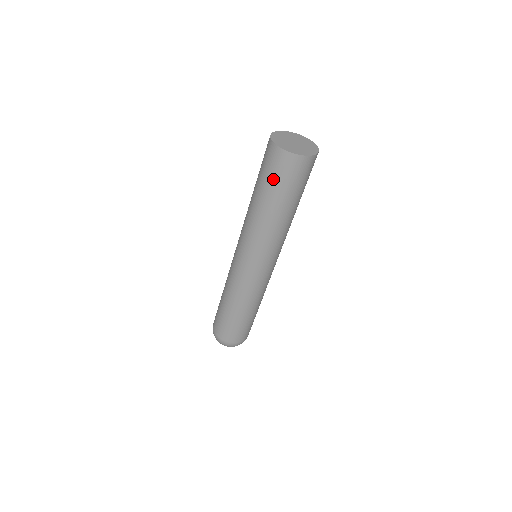
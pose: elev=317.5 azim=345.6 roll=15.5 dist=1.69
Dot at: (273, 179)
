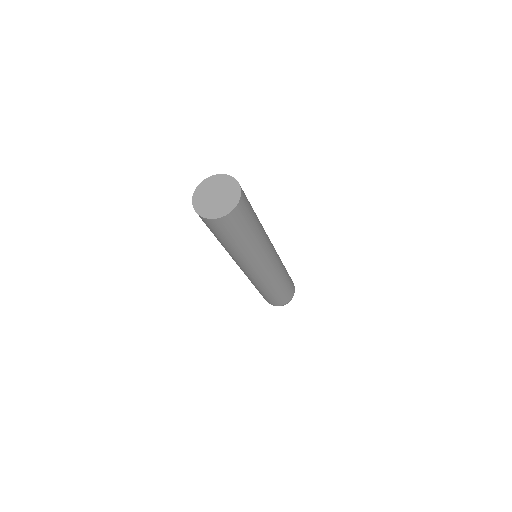
Dot at: (231, 233)
